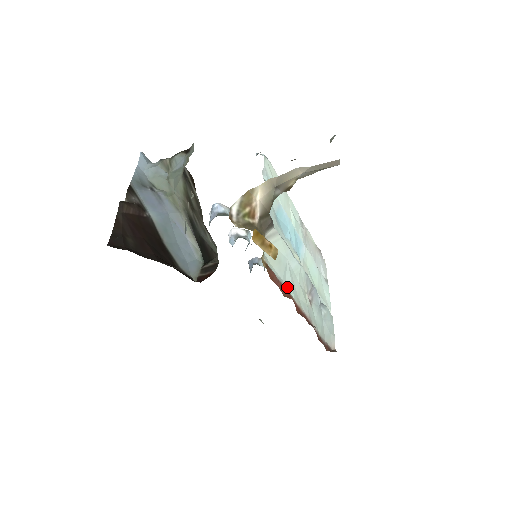
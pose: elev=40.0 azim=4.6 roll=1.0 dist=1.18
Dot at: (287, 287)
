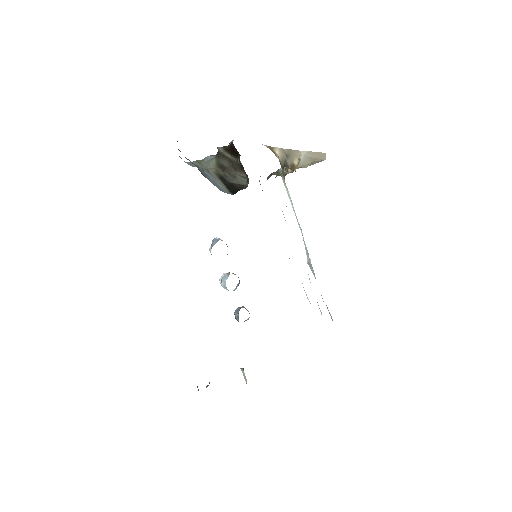
Dot at: occluded
